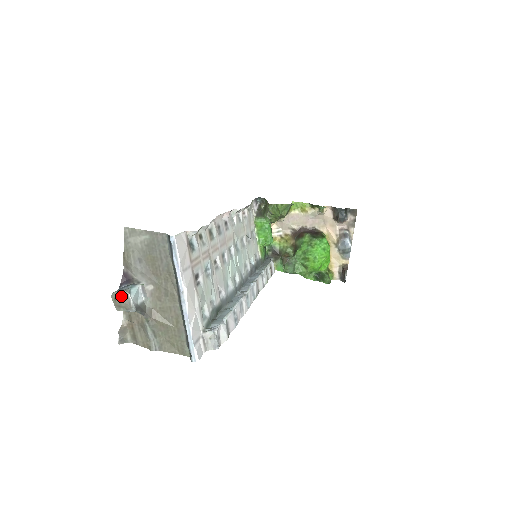
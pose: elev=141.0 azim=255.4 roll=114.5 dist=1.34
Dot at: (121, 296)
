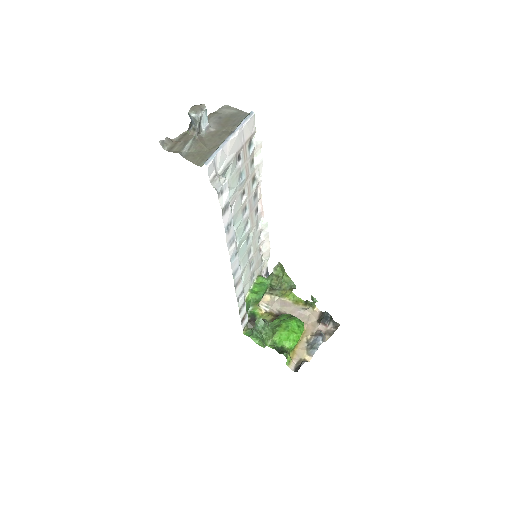
Dot at: (200, 105)
